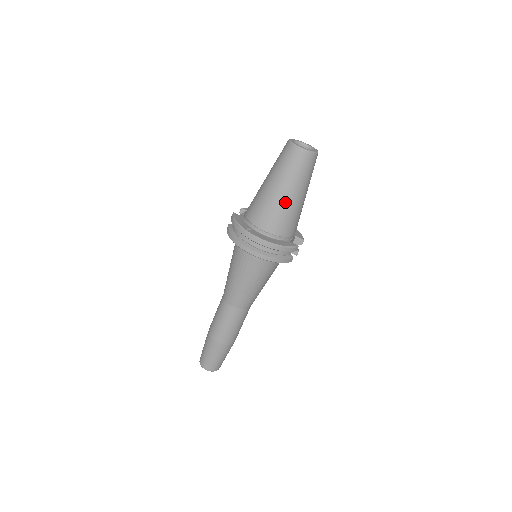
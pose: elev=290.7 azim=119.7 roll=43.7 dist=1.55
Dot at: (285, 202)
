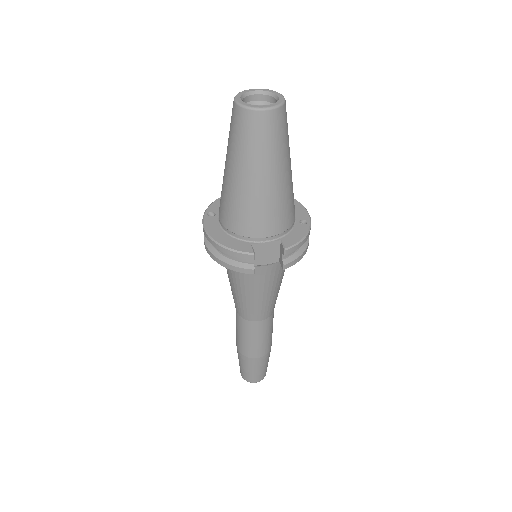
Dot at: (230, 184)
